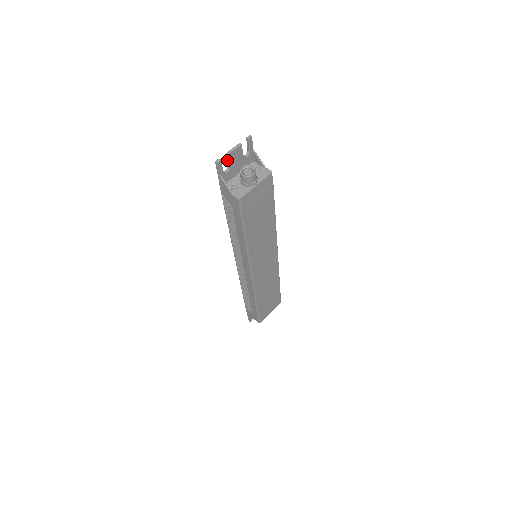
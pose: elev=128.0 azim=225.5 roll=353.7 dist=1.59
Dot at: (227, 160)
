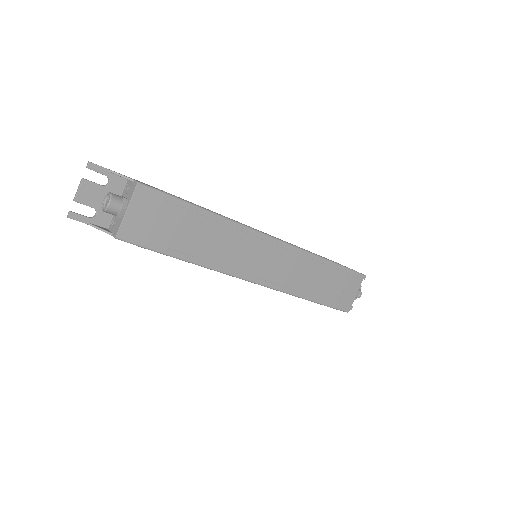
Dot at: (83, 204)
